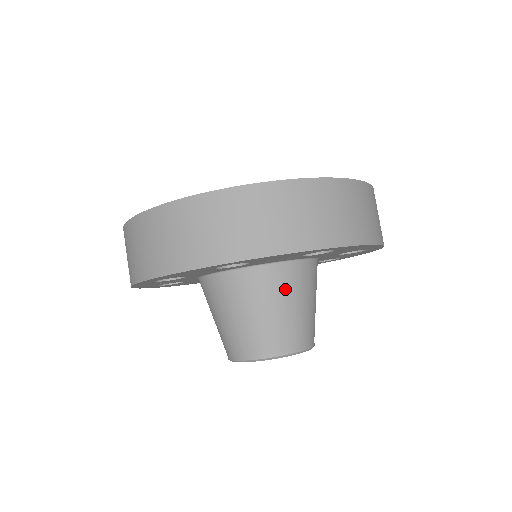
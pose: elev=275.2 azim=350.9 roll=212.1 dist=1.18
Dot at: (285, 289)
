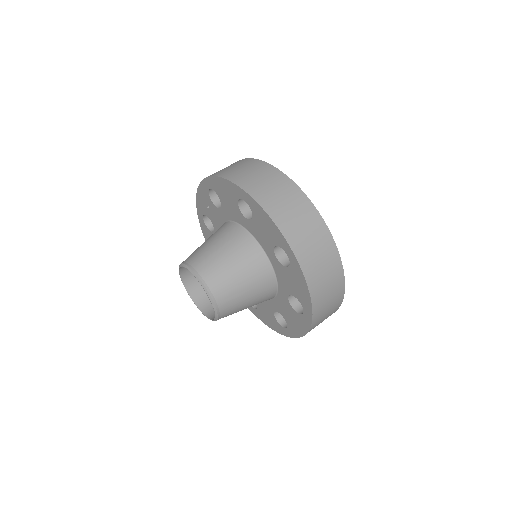
Dot at: (247, 261)
